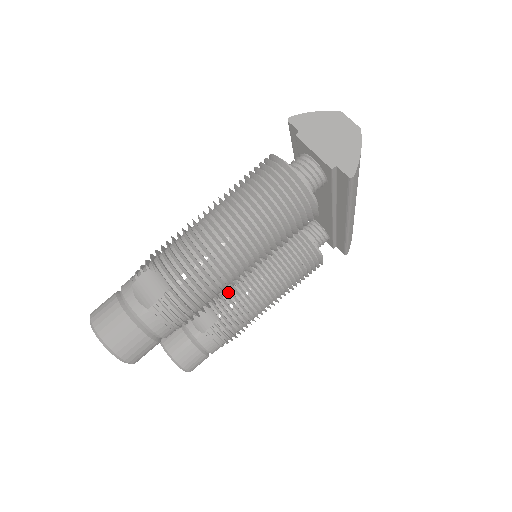
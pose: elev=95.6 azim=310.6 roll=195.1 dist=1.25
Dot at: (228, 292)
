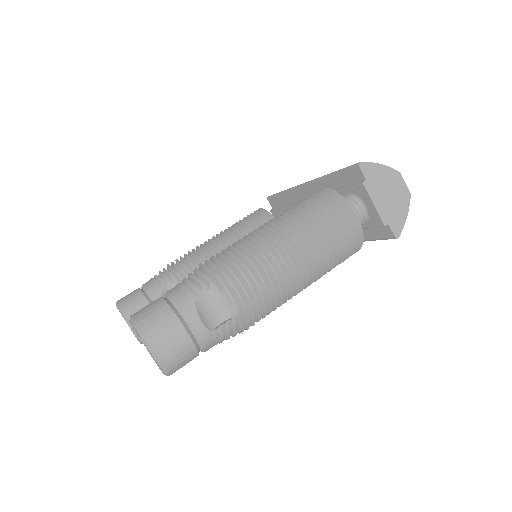
Dot at: occluded
